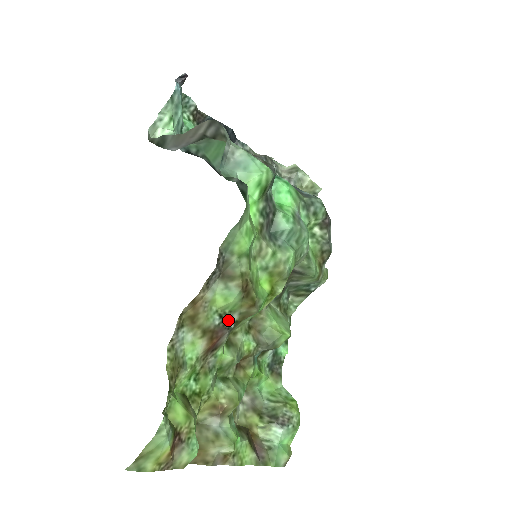
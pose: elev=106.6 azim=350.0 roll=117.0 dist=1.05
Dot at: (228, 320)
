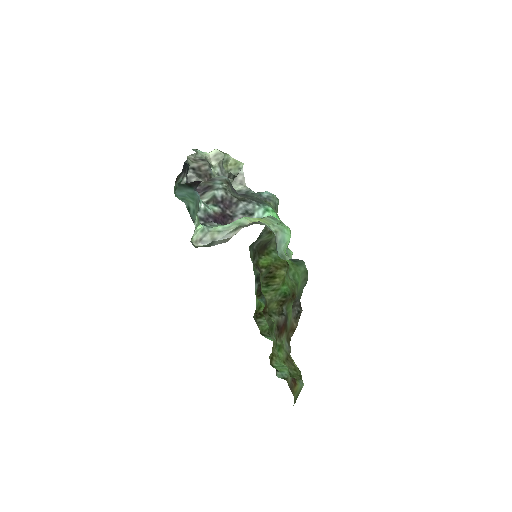
Dot at: (286, 314)
